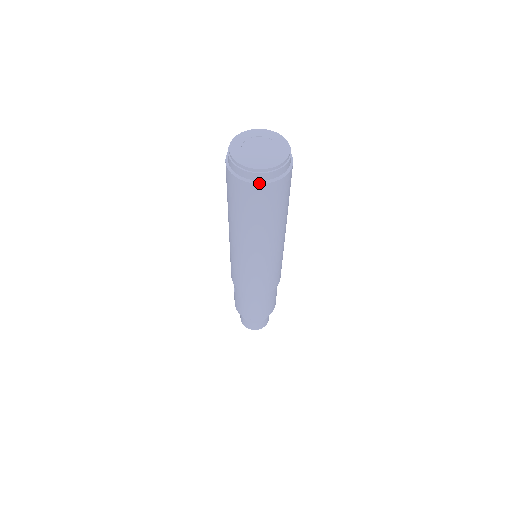
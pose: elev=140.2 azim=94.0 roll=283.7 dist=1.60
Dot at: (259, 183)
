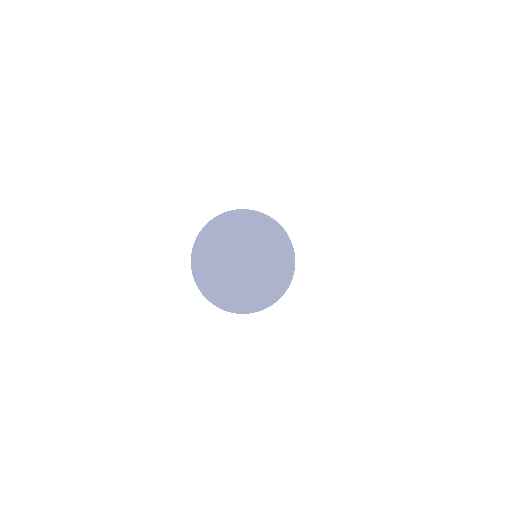
Dot at: (221, 308)
